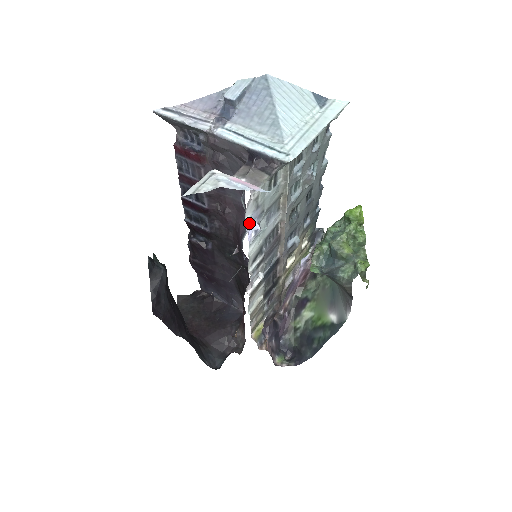
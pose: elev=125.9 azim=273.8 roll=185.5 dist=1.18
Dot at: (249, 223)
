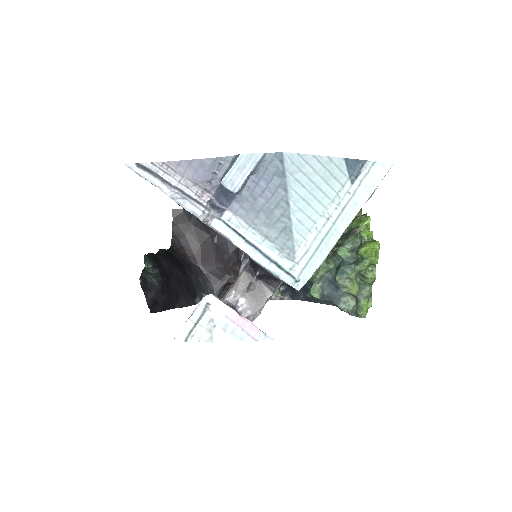
Dot at: occluded
